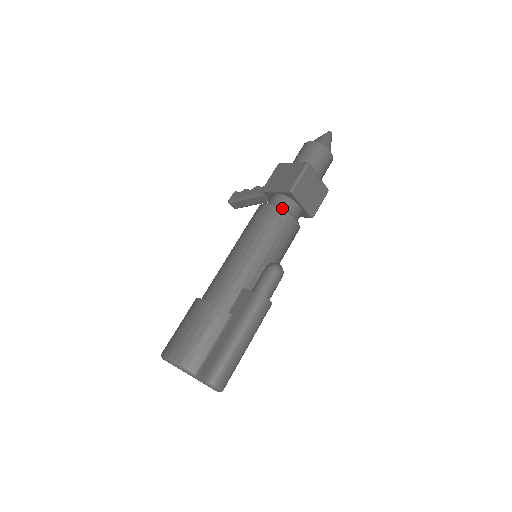
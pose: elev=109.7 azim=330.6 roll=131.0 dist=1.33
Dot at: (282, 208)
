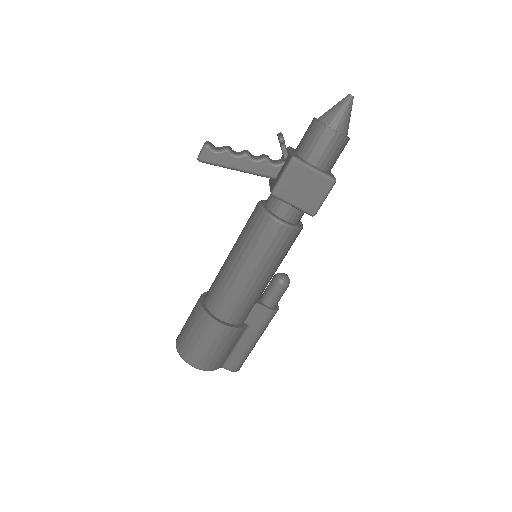
Dot at: (298, 229)
